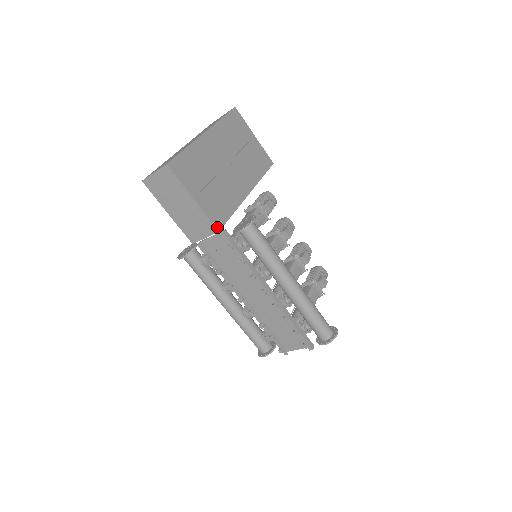
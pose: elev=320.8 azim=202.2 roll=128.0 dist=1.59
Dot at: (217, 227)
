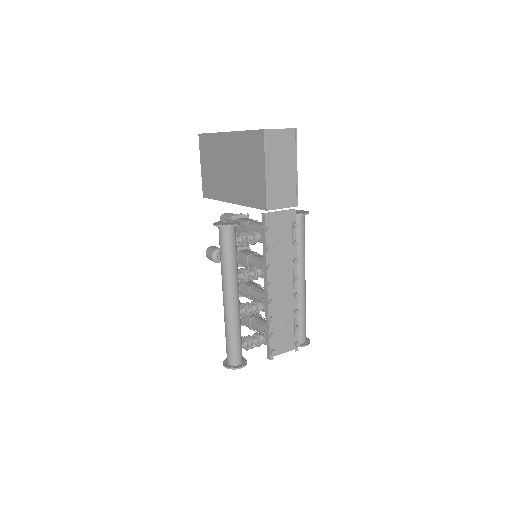
Dot at: (297, 202)
